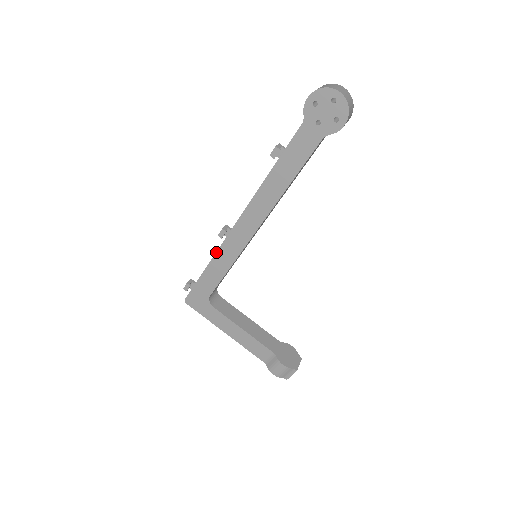
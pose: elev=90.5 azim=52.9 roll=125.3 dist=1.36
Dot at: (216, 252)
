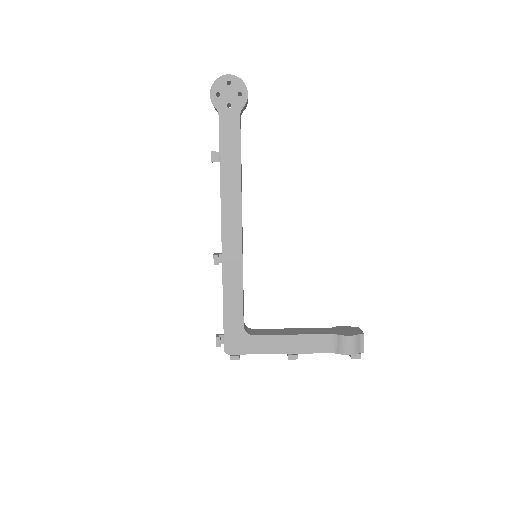
Dot at: (222, 276)
